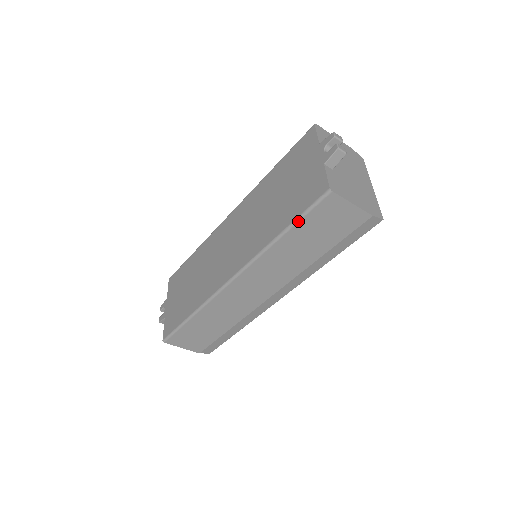
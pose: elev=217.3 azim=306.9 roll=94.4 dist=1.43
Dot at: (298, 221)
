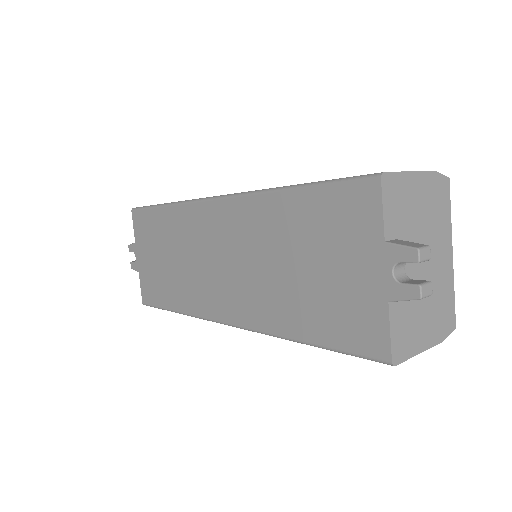
Dot at: (331, 350)
